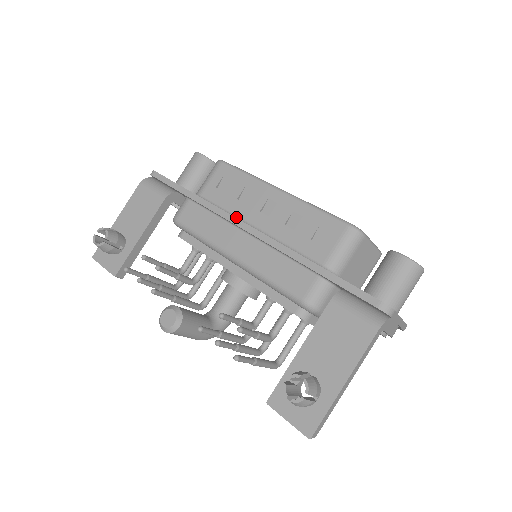
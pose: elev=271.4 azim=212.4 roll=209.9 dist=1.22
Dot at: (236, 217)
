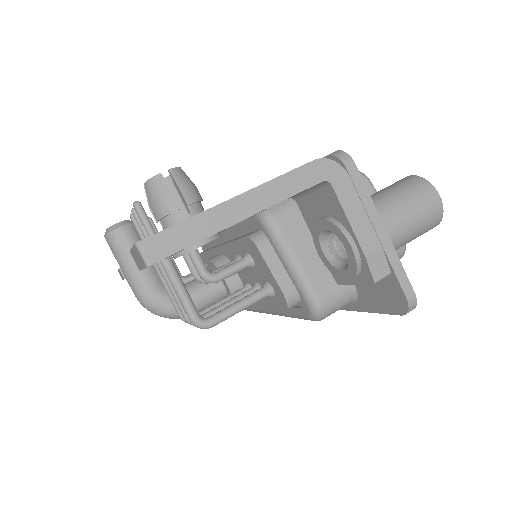
Dot at: occluded
